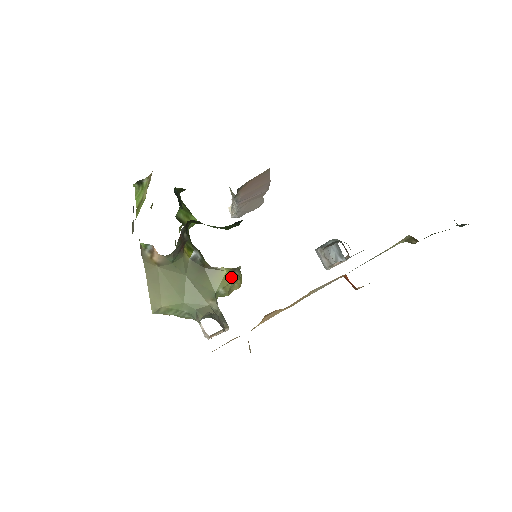
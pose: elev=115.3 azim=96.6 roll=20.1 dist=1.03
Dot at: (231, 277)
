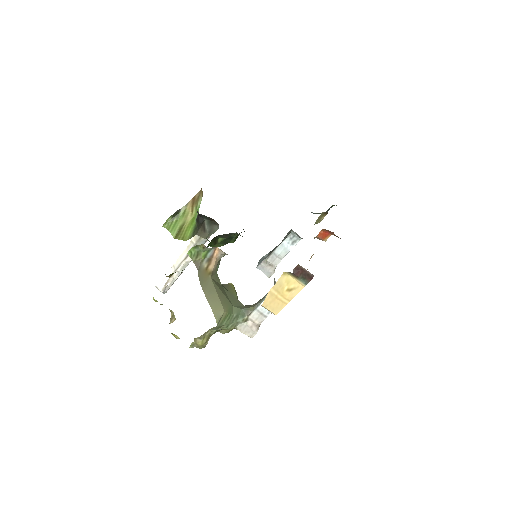
Dot at: (235, 290)
